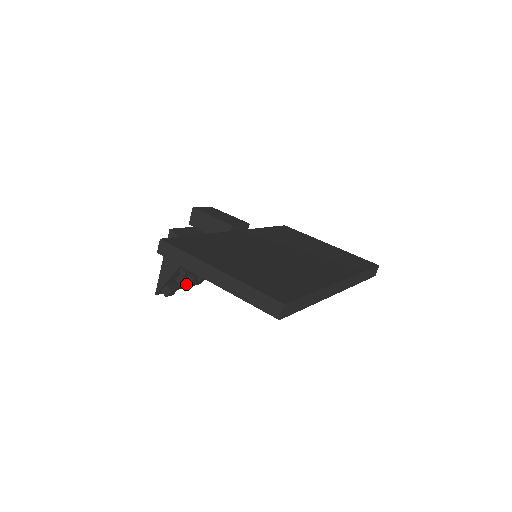
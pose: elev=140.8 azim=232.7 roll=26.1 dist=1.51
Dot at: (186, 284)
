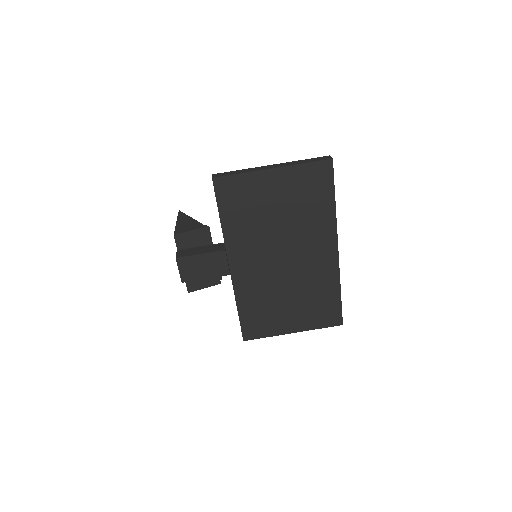
Dot at: occluded
